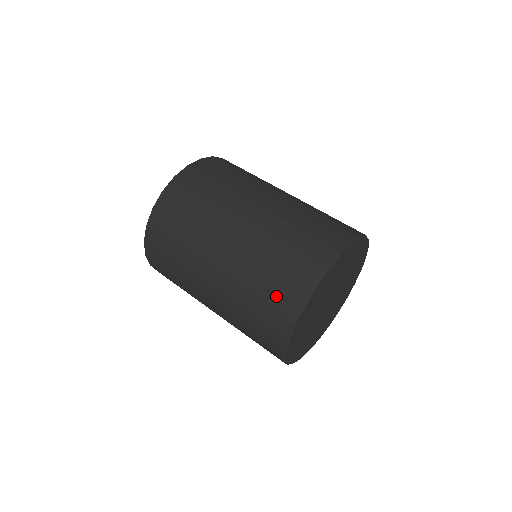
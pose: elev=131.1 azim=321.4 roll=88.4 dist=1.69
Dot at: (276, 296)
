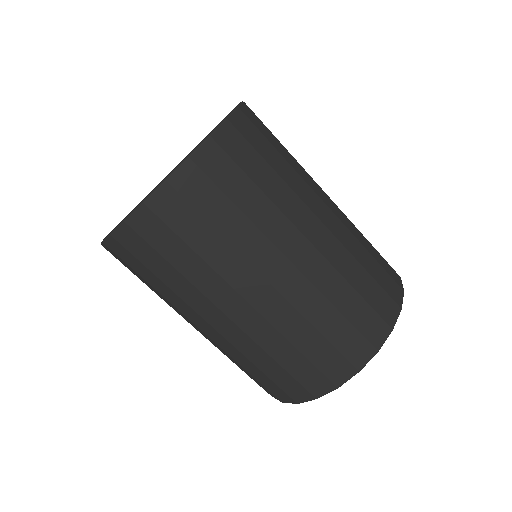
Dot at: (329, 354)
